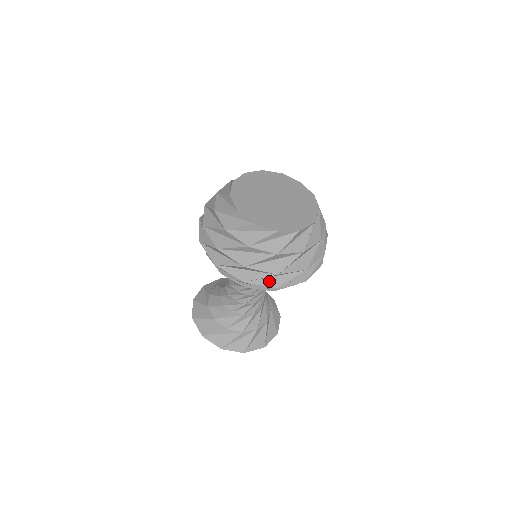
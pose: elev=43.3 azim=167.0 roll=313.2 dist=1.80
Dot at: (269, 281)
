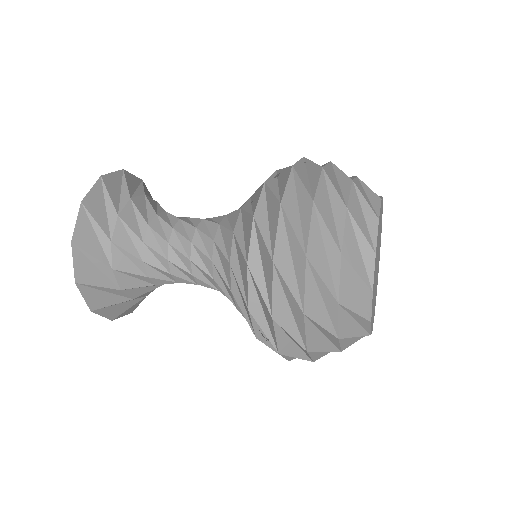
Dot at: (285, 341)
